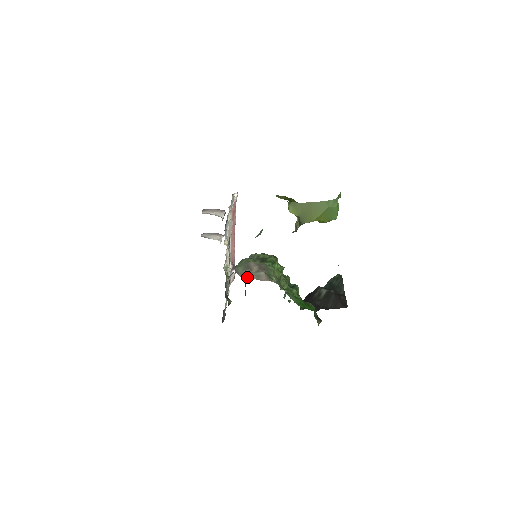
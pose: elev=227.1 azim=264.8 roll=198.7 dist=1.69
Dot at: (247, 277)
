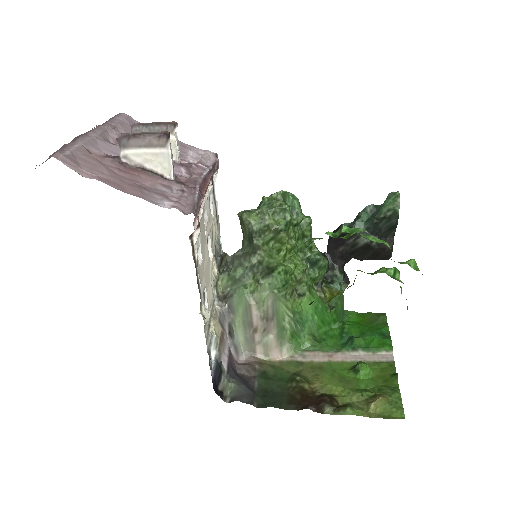
Dot at: (252, 352)
